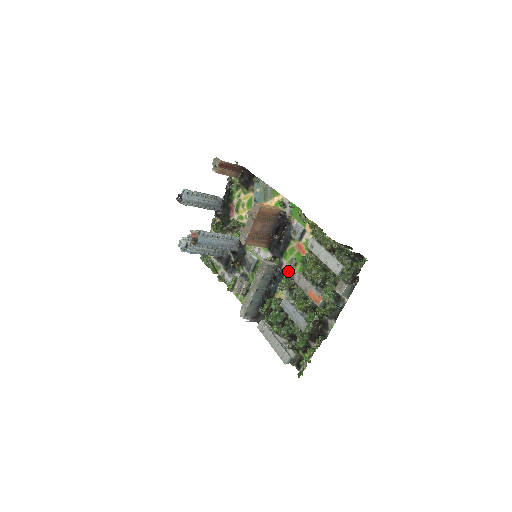
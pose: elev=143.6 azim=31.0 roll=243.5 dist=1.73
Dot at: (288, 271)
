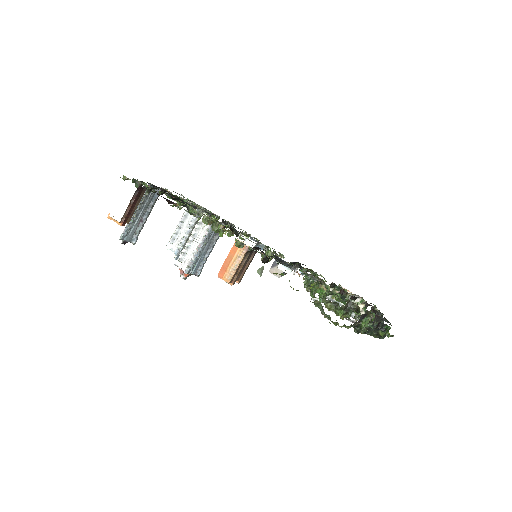
Dot at: (303, 271)
